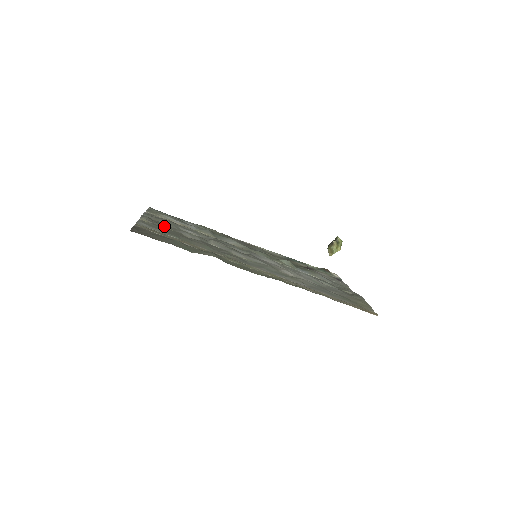
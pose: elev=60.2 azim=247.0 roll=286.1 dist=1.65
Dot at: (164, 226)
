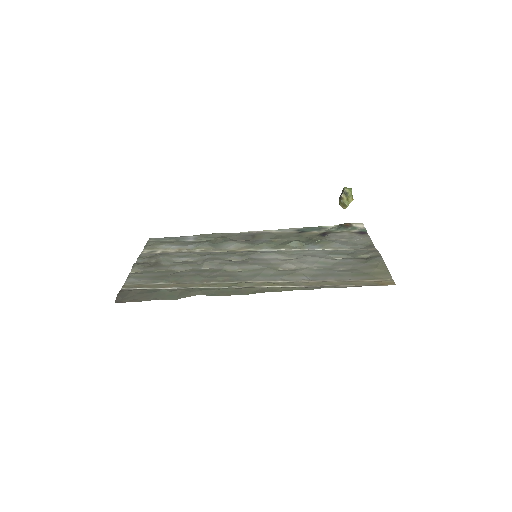
Dot at: (155, 269)
